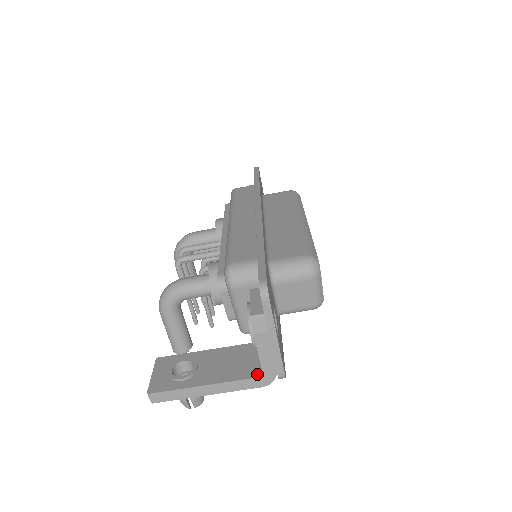
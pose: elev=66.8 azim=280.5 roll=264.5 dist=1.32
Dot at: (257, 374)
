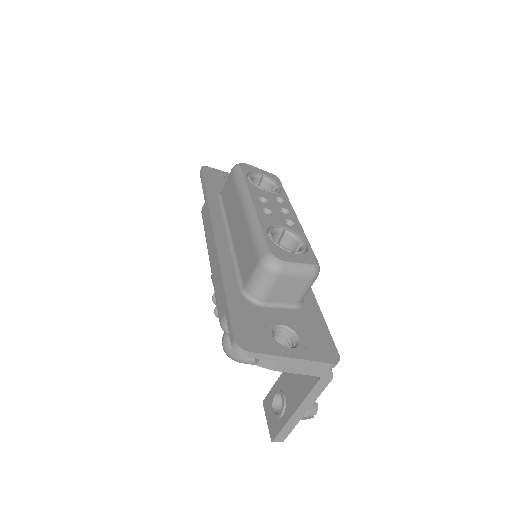
Dot at: (317, 377)
